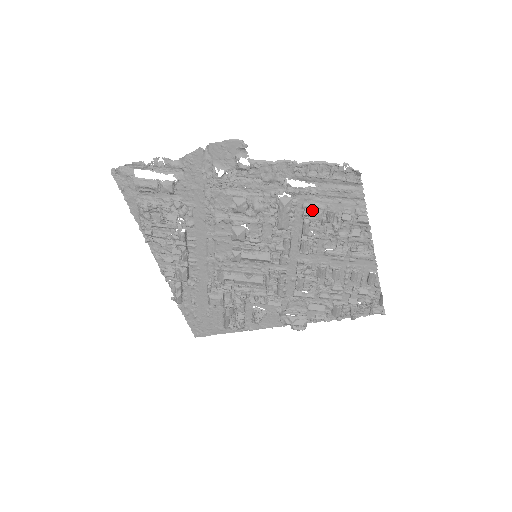
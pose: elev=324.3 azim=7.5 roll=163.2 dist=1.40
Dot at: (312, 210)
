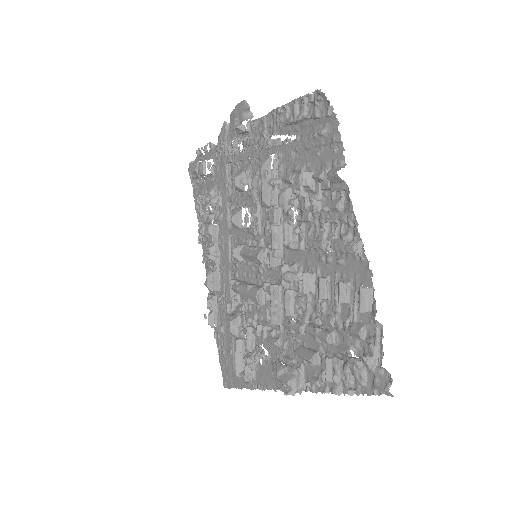
Dot at: (294, 174)
